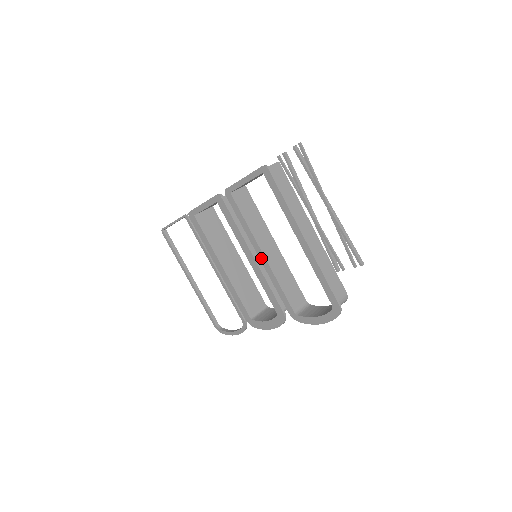
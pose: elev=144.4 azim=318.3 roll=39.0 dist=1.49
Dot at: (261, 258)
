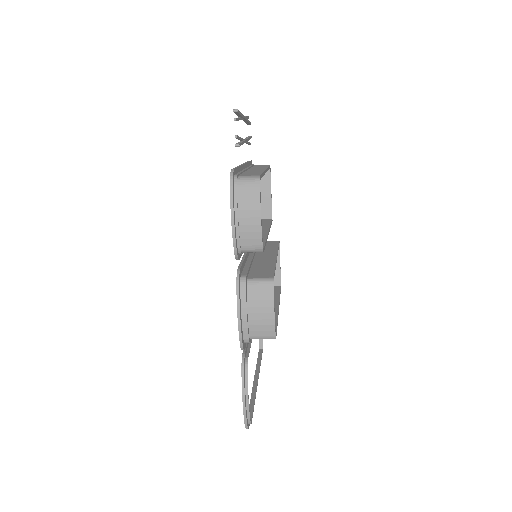
Dot at: occluded
